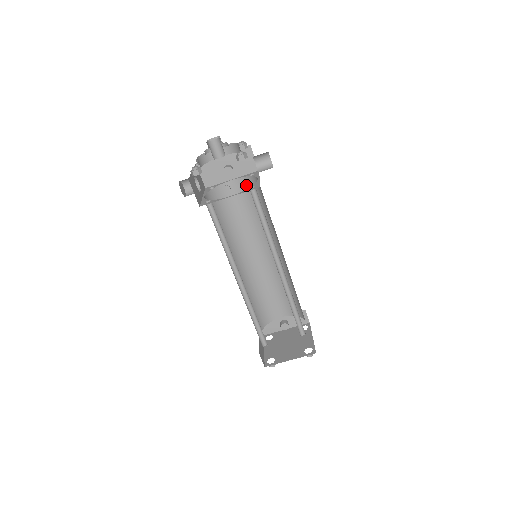
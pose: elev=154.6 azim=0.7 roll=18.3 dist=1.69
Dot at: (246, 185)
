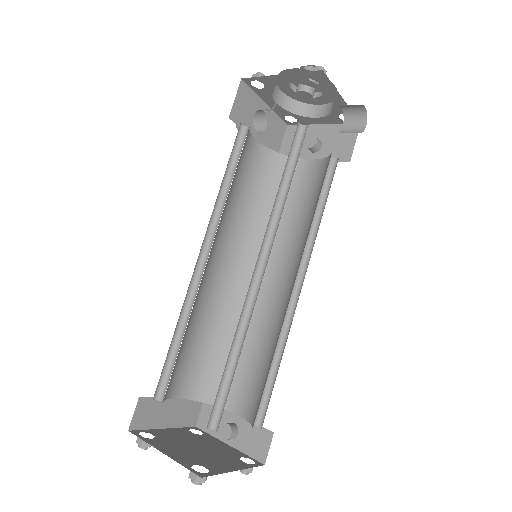
Dot at: (320, 170)
